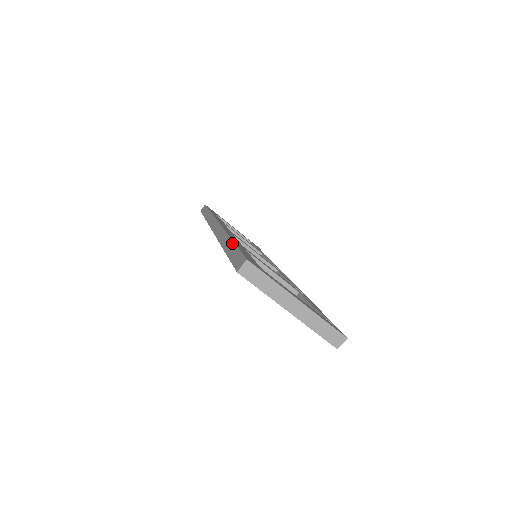
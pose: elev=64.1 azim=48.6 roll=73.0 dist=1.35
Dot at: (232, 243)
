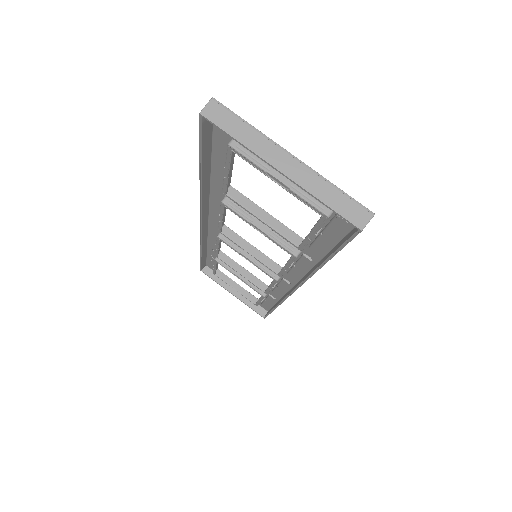
Dot at: occluded
